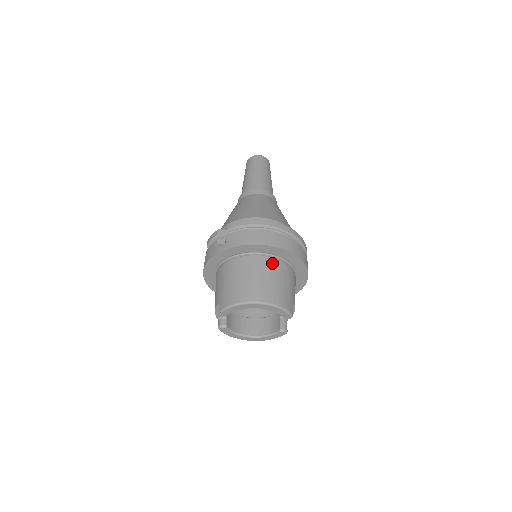
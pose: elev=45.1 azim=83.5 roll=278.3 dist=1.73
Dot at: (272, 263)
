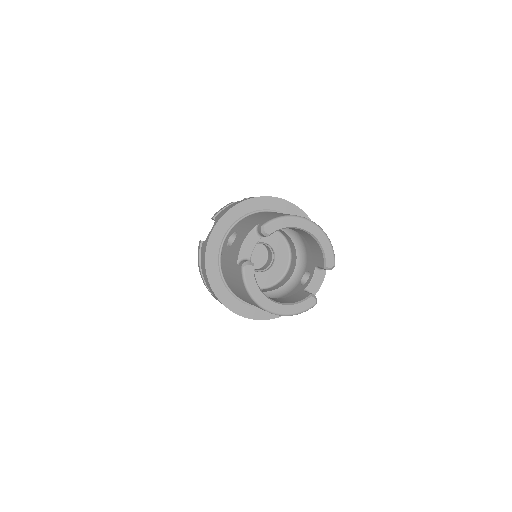
Dot at: occluded
